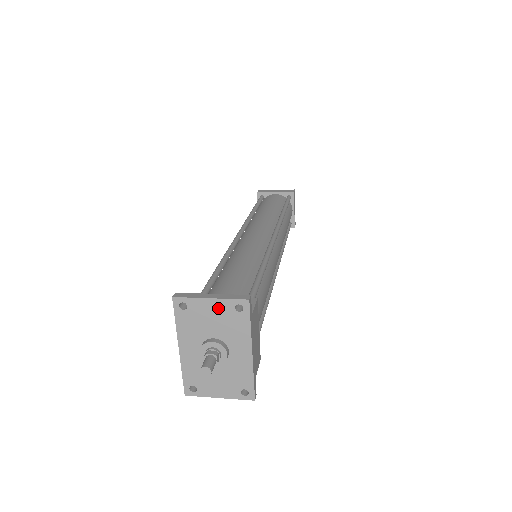
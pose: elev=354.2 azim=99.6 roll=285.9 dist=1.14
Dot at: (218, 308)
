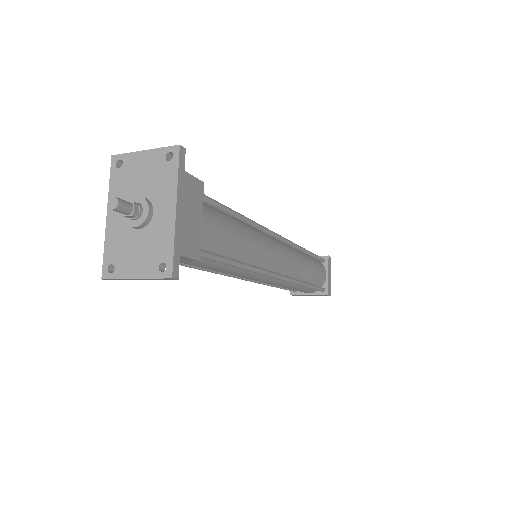
Dot at: (150, 160)
